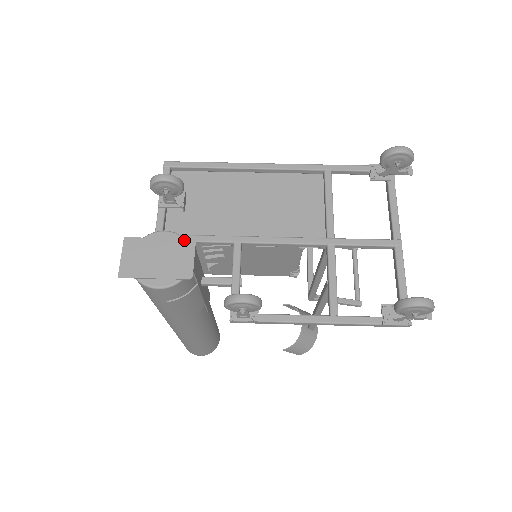
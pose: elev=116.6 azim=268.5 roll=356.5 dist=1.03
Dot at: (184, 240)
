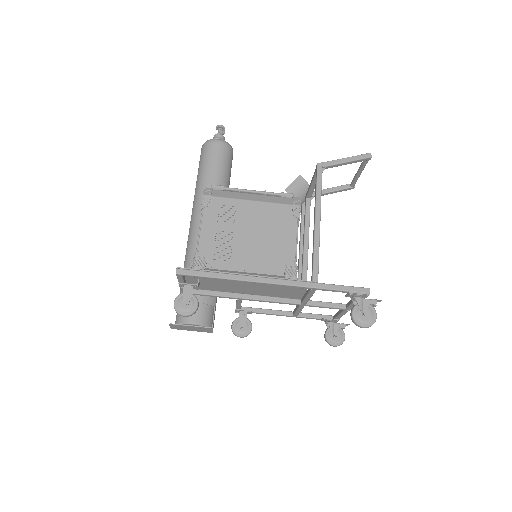
Dot at: (205, 328)
